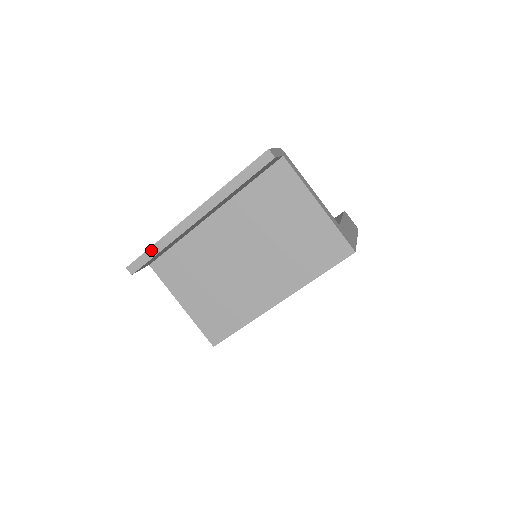
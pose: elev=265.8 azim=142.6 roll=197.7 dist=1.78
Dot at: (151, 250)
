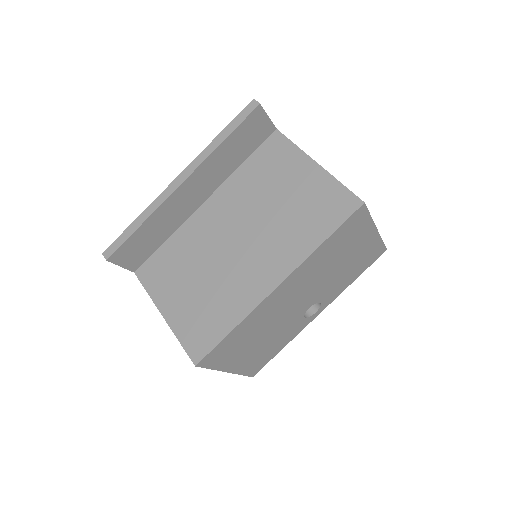
Dot at: (131, 227)
